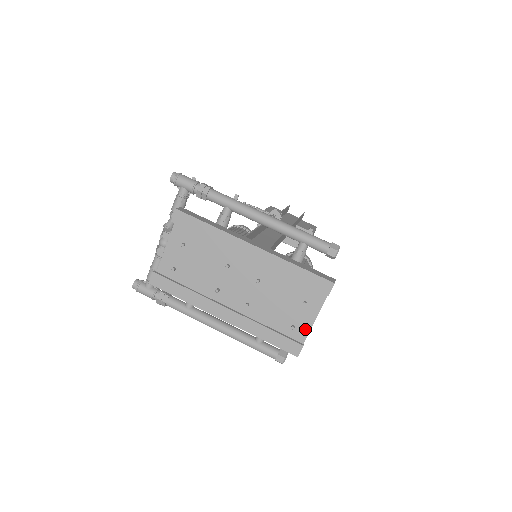
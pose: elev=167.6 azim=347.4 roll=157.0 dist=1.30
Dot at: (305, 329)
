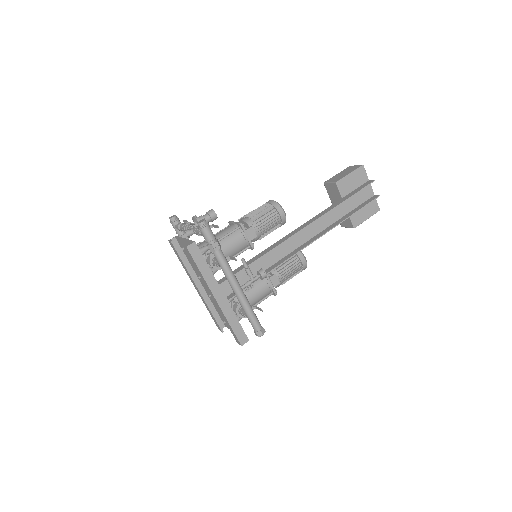
Dot at: occluded
